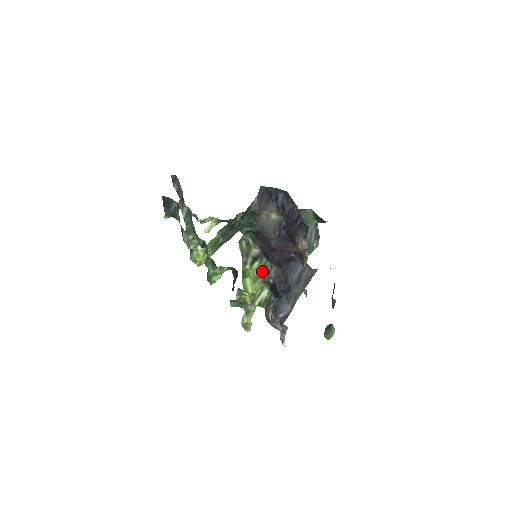
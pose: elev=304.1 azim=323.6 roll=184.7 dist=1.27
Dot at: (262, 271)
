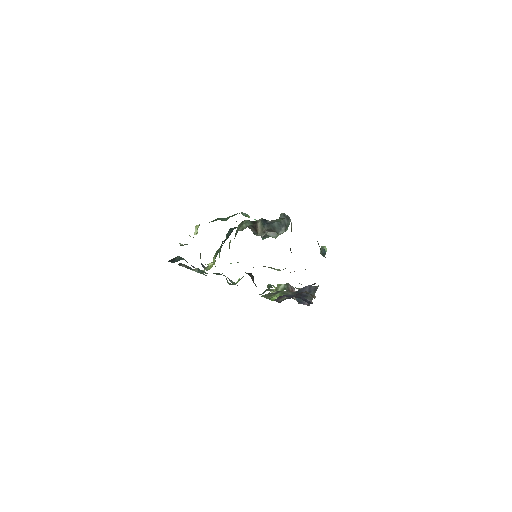
Dot at: (282, 294)
